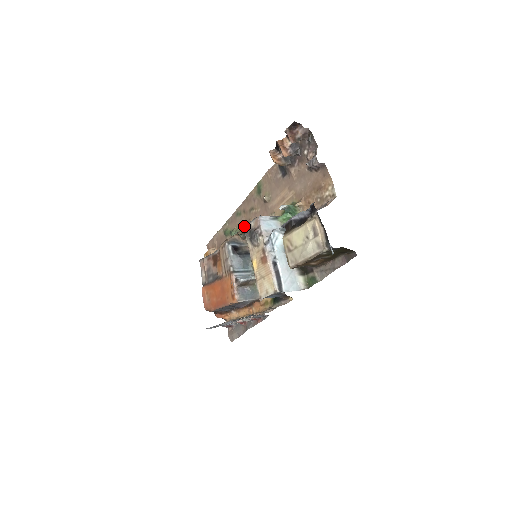
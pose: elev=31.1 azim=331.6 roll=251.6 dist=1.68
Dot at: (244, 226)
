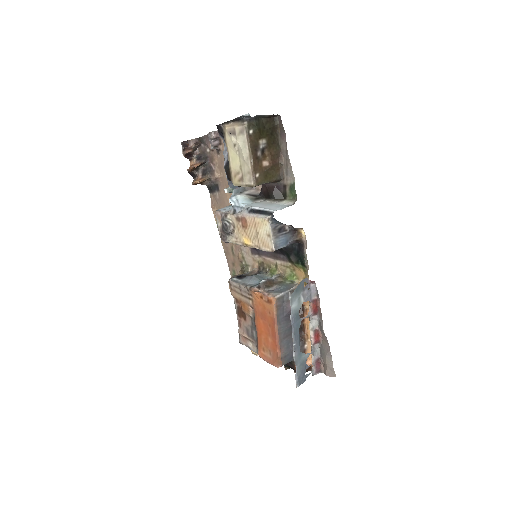
Dot at: occluded
